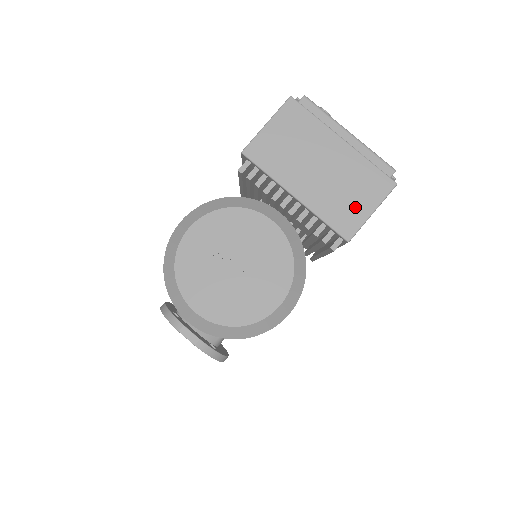
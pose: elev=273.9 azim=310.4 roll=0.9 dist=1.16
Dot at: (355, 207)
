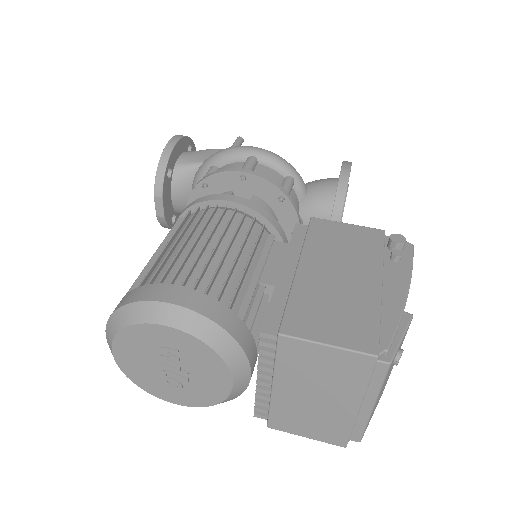
Dot at: (300, 426)
